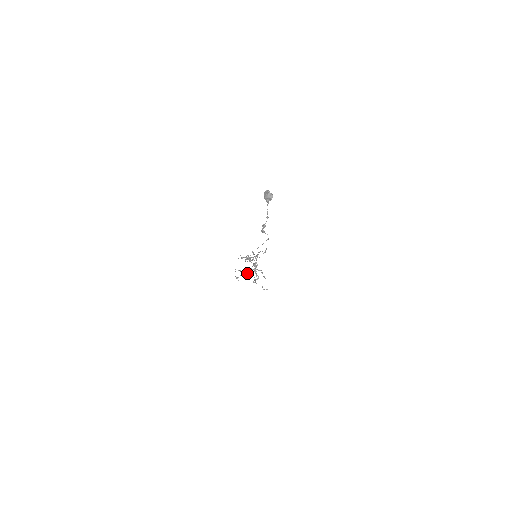
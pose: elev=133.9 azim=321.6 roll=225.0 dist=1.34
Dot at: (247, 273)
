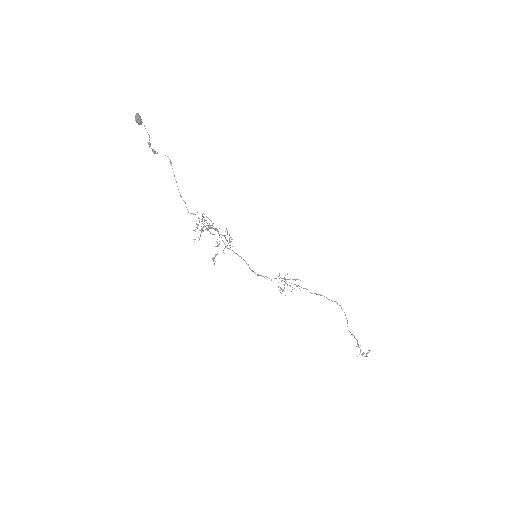
Dot at: occluded
